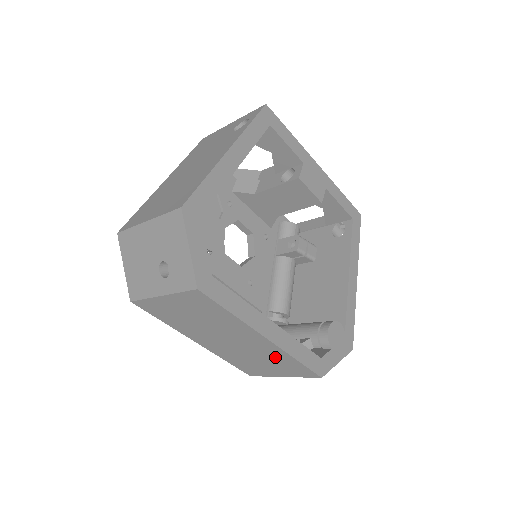
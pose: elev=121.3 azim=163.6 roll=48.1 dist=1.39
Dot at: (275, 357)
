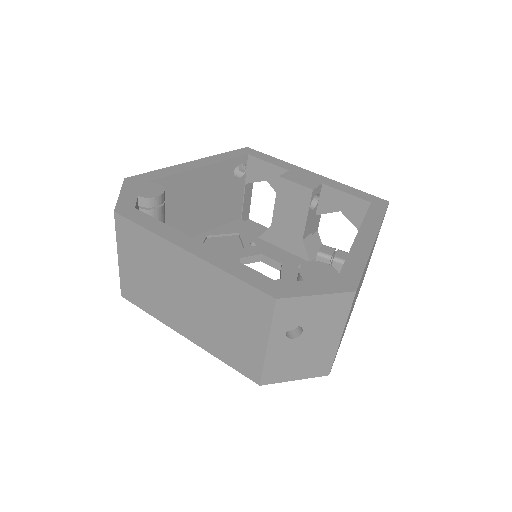
Dot at: (222, 292)
